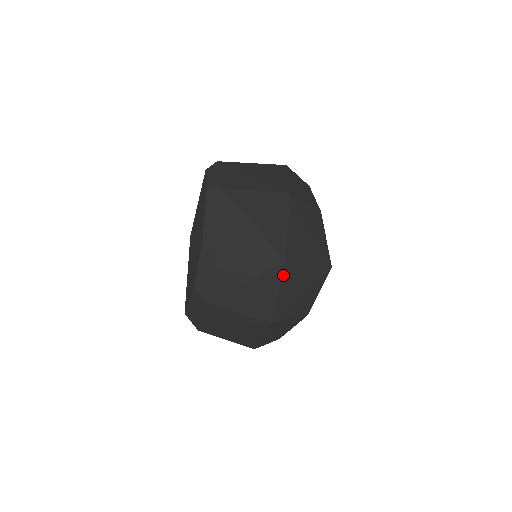
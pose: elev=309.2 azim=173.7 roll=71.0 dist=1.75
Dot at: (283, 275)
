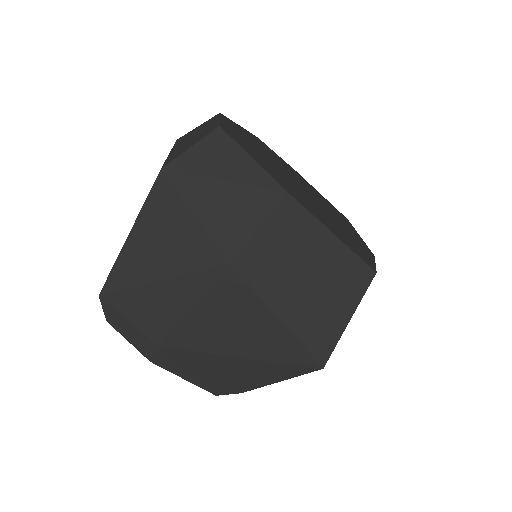
Dot at: occluded
